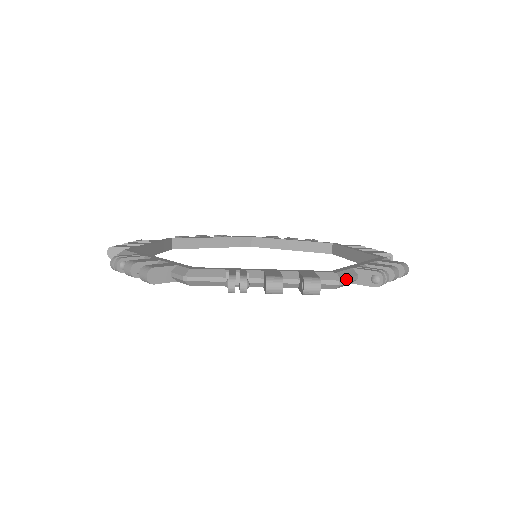
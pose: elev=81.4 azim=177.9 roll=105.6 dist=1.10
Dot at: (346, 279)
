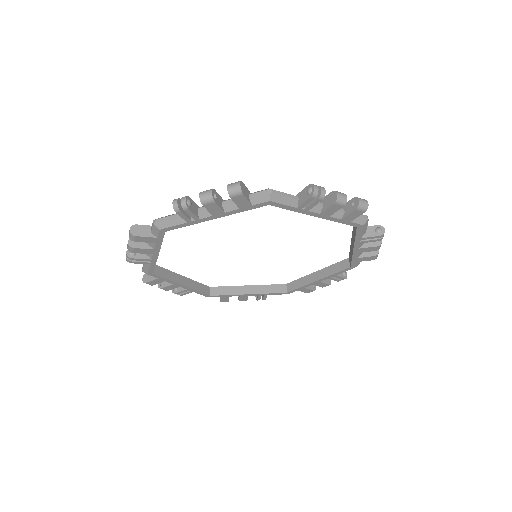
Dot at: (367, 220)
